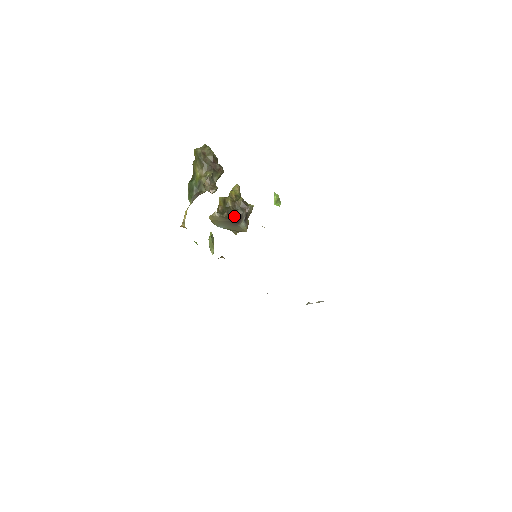
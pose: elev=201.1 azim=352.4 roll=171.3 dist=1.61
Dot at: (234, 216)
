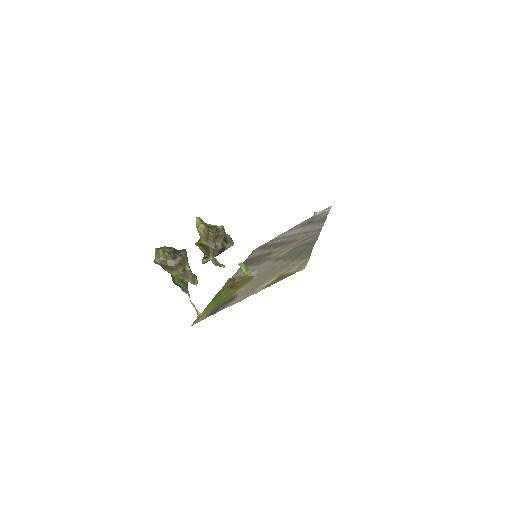
Dot at: (218, 252)
